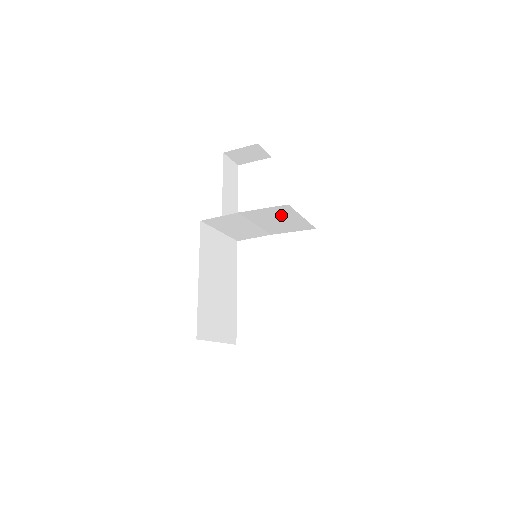
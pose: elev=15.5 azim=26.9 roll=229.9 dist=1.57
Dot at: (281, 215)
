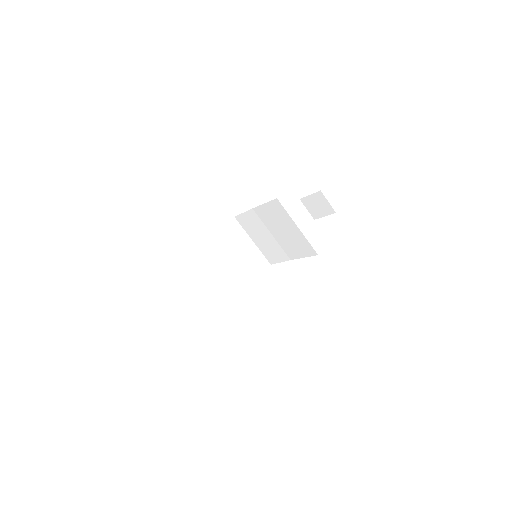
Dot at: (281, 219)
